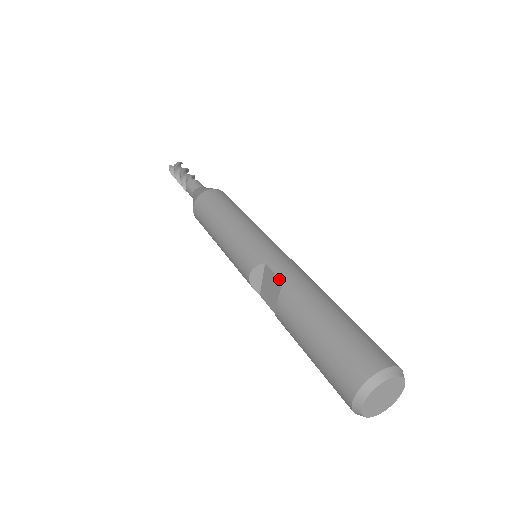
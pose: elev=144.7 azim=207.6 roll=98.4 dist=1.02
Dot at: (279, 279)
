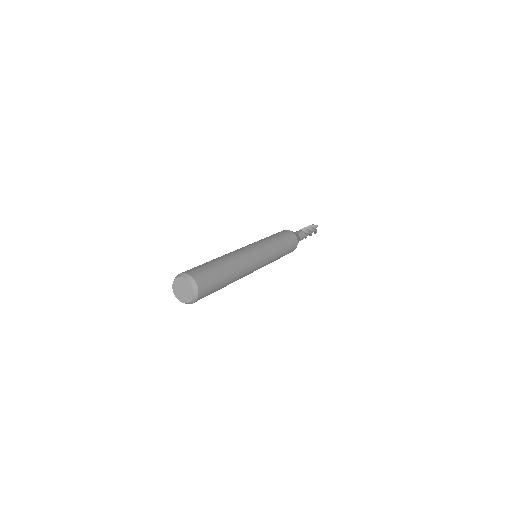
Dot at: occluded
